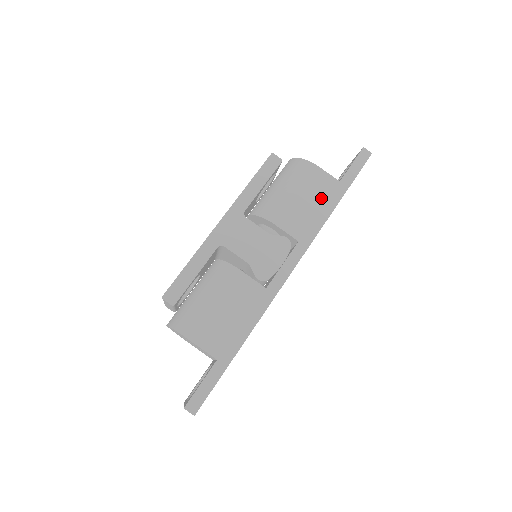
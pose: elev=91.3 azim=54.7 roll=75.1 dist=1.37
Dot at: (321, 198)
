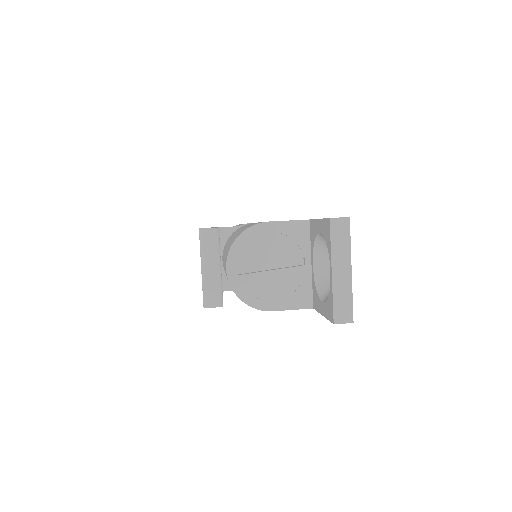
Dot at: occluded
